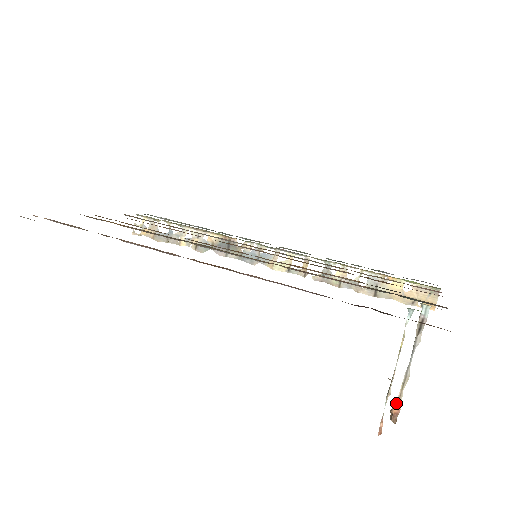
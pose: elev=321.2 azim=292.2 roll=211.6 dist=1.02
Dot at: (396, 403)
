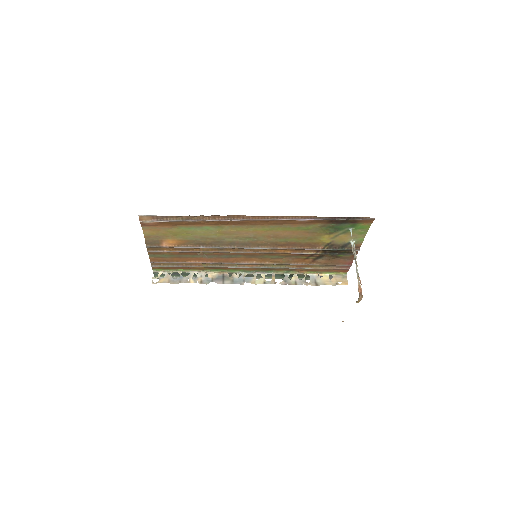
Dot at: (359, 287)
